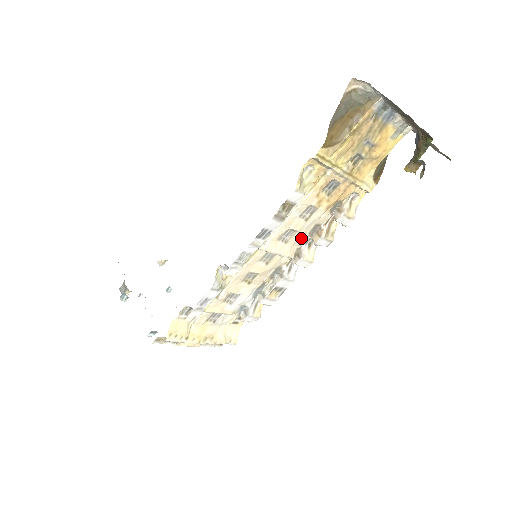
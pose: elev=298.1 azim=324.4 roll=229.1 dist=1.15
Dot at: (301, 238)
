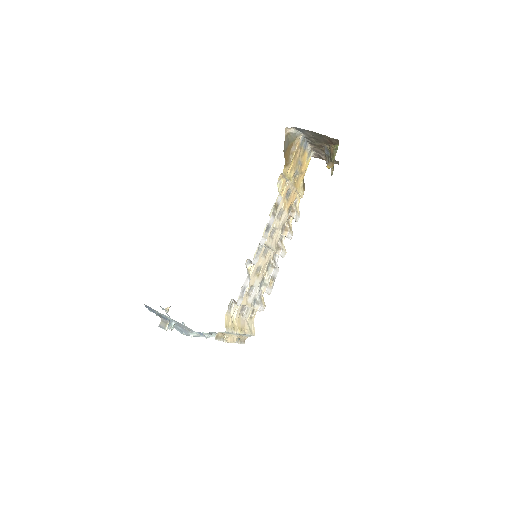
Dot at: (278, 235)
